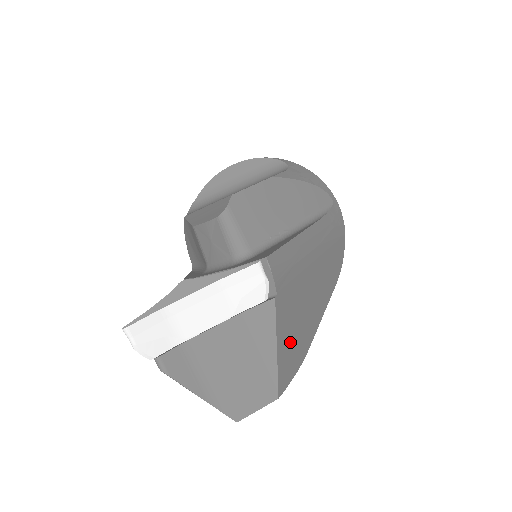
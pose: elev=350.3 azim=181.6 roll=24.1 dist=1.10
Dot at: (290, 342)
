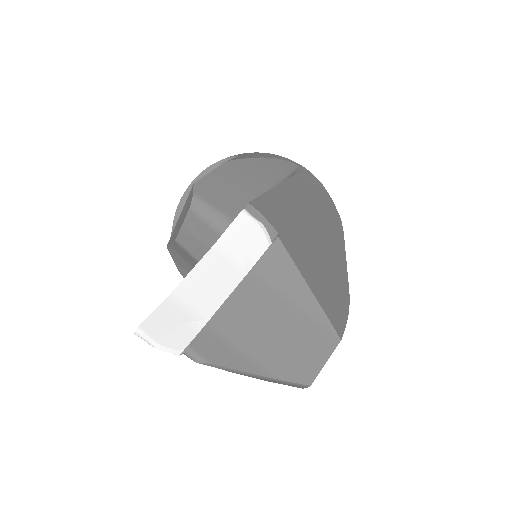
Dot at: (322, 282)
